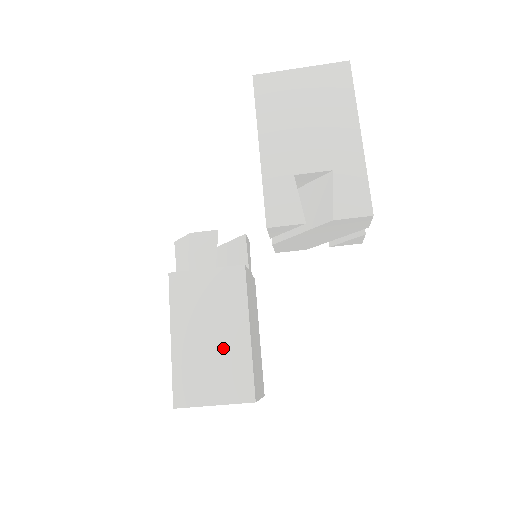
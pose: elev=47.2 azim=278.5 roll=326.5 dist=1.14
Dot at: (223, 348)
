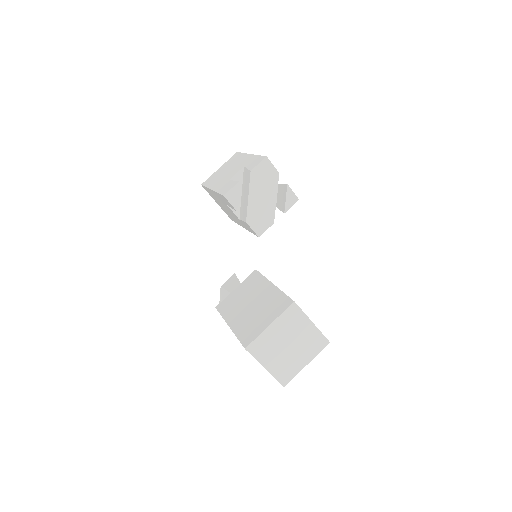
Dot at: (261, 302)
